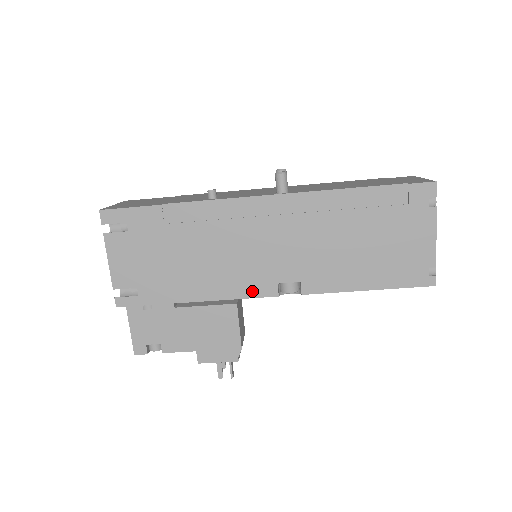
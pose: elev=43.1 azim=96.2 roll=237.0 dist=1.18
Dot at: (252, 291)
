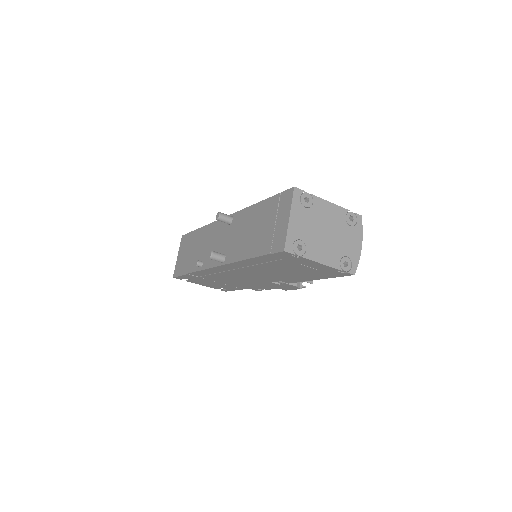
Dot at: (265, 285)
